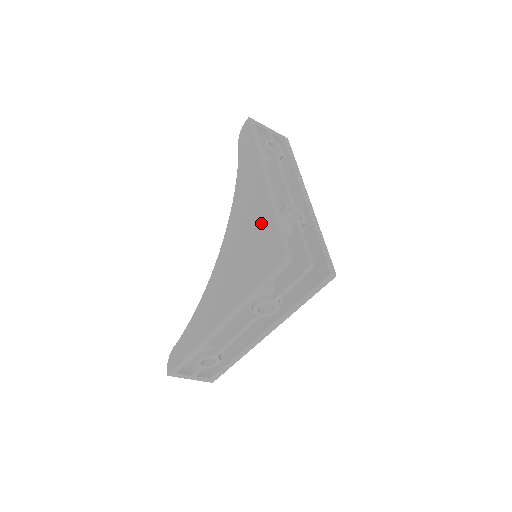
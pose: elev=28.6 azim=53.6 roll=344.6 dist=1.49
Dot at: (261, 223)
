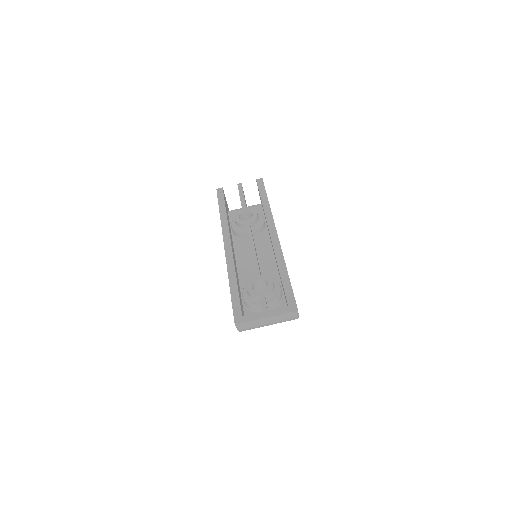
Dot at: occluded
